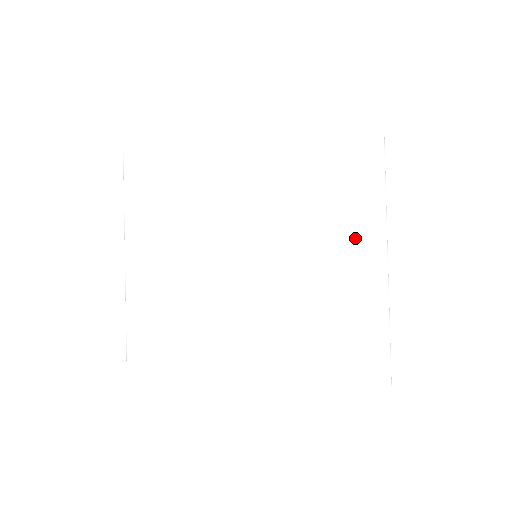
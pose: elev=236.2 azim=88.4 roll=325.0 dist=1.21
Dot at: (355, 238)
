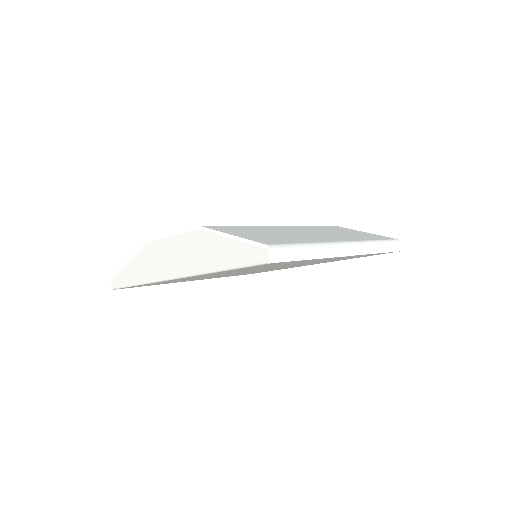
Dot at: occluded
